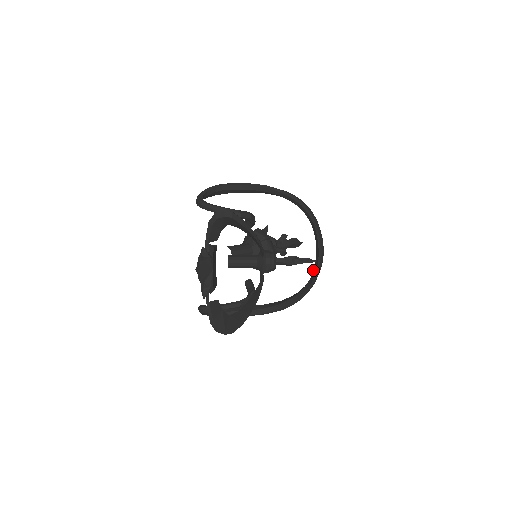
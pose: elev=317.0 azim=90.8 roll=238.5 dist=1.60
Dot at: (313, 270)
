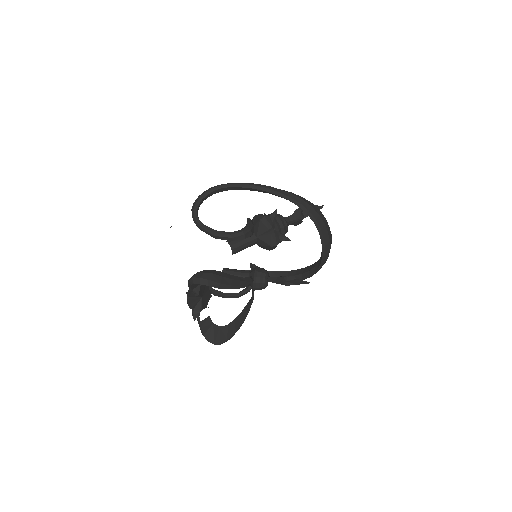
Dot at: (318, 262)
